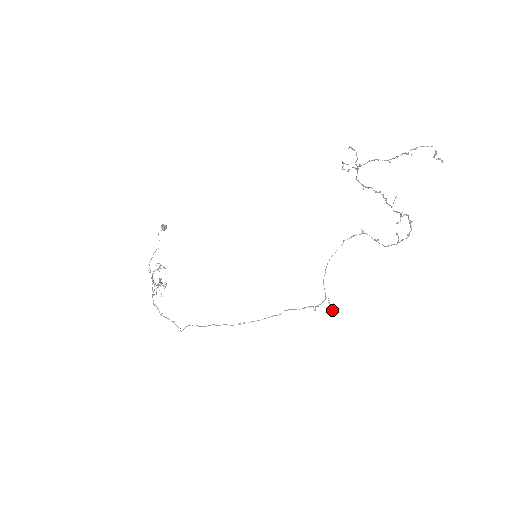
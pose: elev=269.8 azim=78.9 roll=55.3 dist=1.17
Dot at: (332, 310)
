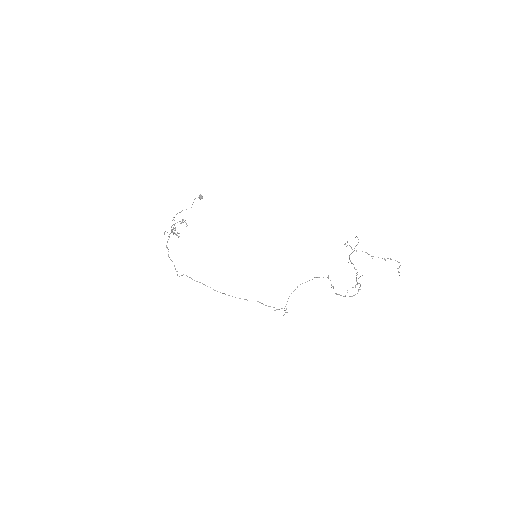
Dot at: occluded
